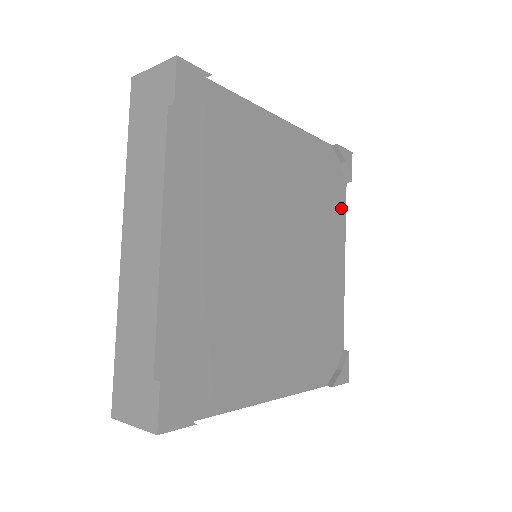
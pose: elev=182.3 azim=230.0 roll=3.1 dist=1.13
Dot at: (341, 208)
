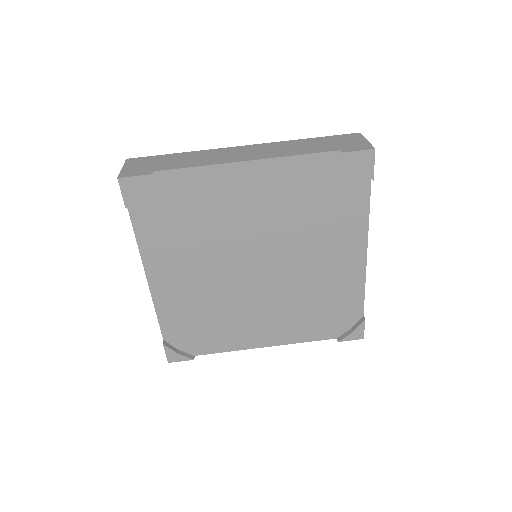
Dot at: (360, 206)
